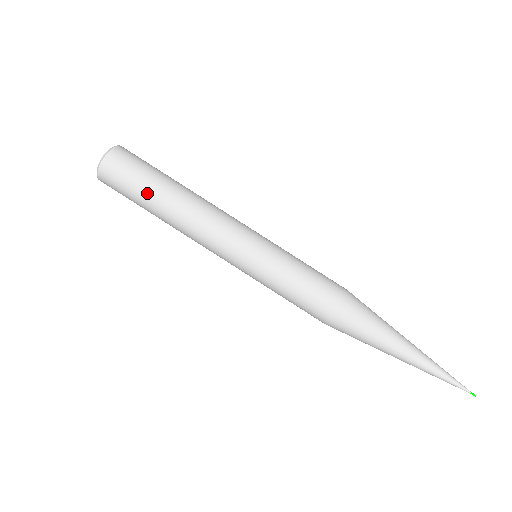
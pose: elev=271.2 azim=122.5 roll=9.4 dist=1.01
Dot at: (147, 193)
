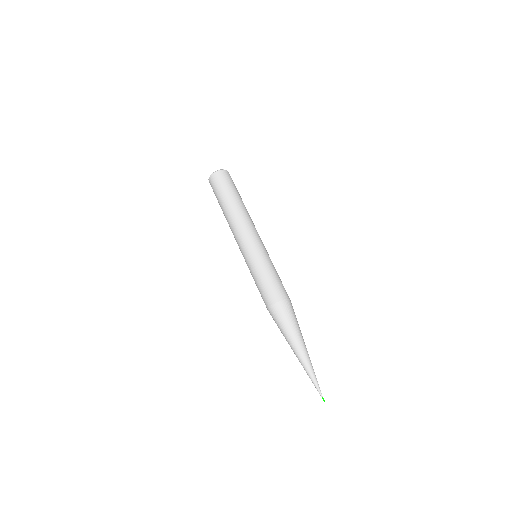
Dot at: (220, 201)
